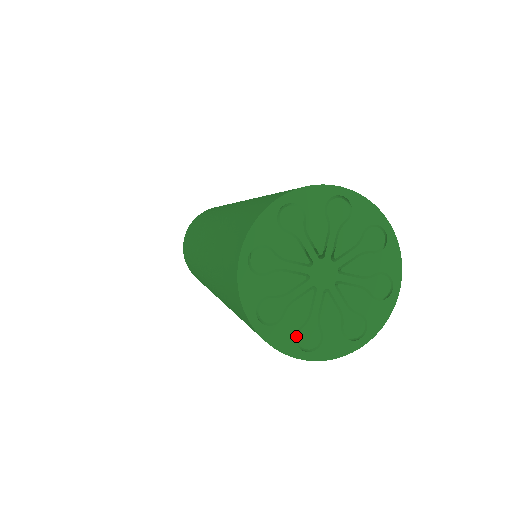
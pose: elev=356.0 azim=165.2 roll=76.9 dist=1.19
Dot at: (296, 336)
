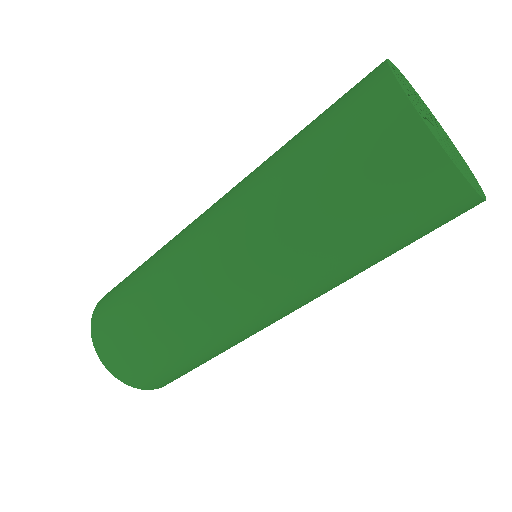
Dot at: occluded
